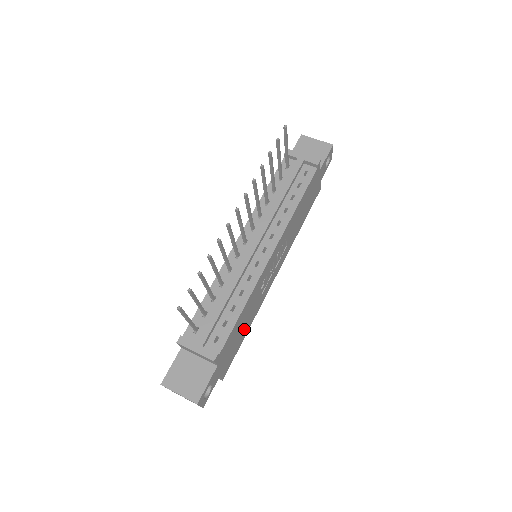
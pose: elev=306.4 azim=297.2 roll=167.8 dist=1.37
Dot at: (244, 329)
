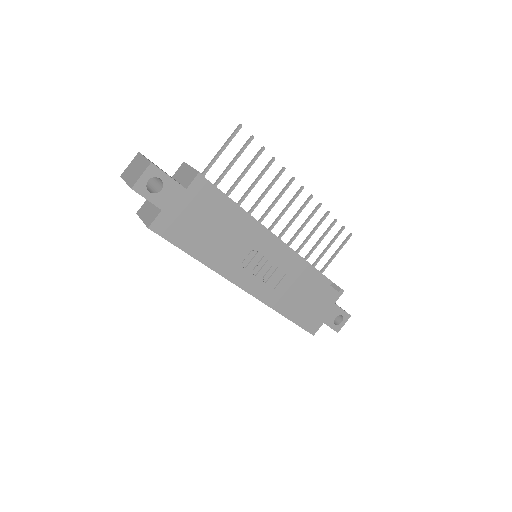
Dot at: (205, 243)
